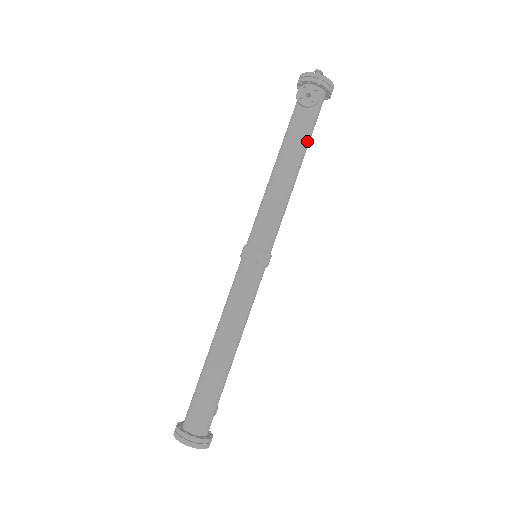
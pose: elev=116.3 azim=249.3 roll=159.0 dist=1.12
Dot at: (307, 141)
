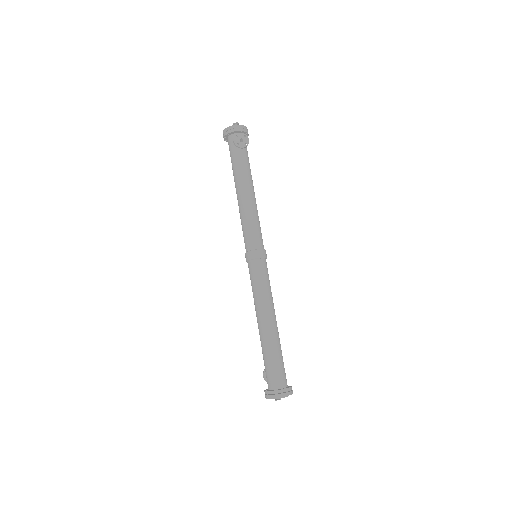
Dot at: (250, 170)
